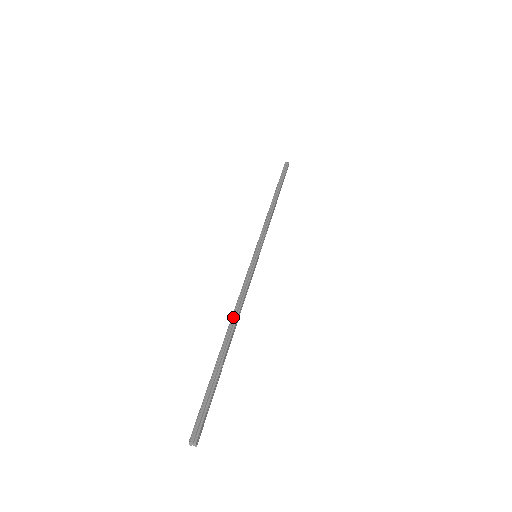
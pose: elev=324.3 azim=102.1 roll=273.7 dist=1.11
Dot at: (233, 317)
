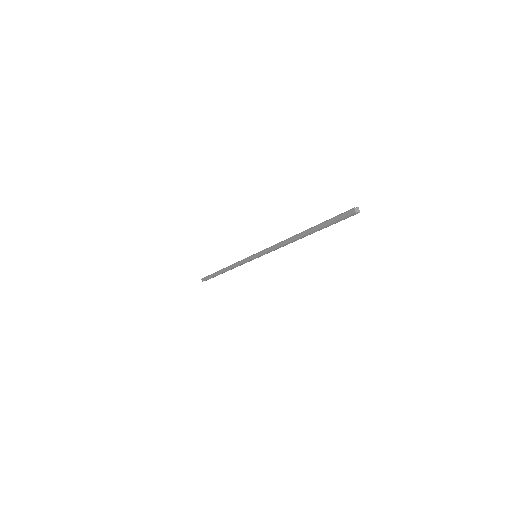
Dot at: (289, 238)
